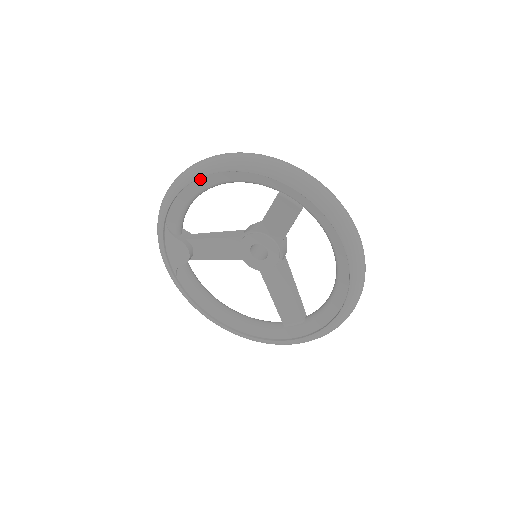
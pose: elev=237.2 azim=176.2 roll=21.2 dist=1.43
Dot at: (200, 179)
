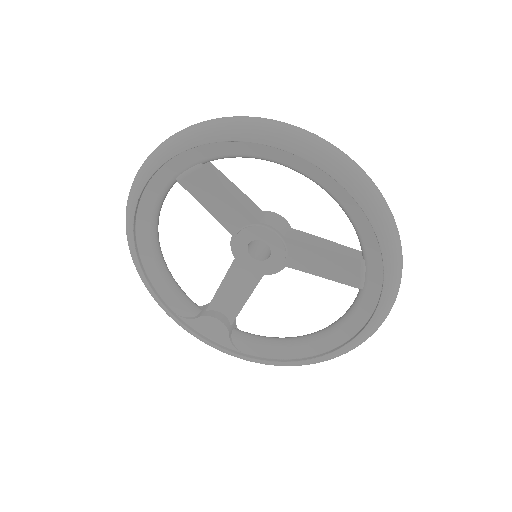
Dot at: (139, 248)
